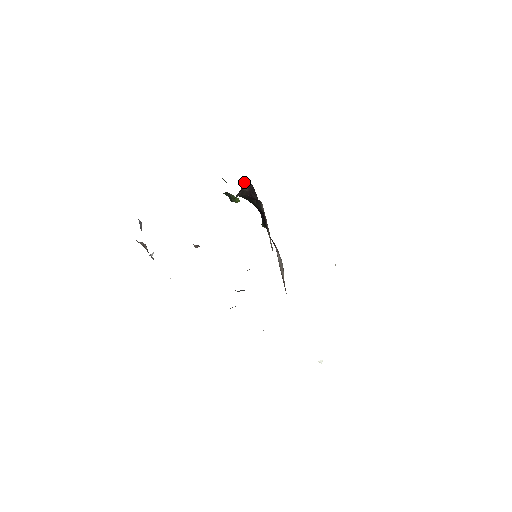
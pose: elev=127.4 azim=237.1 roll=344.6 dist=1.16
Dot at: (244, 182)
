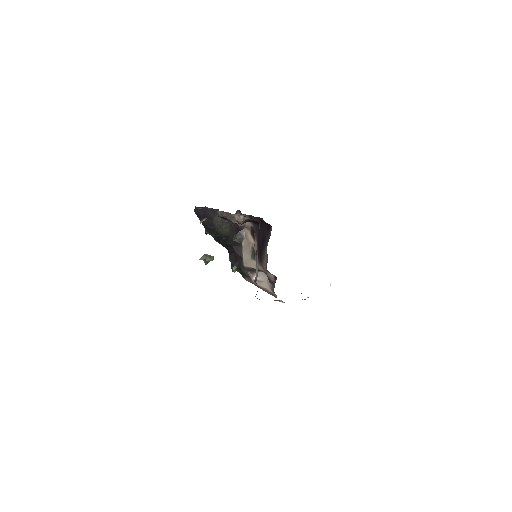
Dot at: (235, 213)
